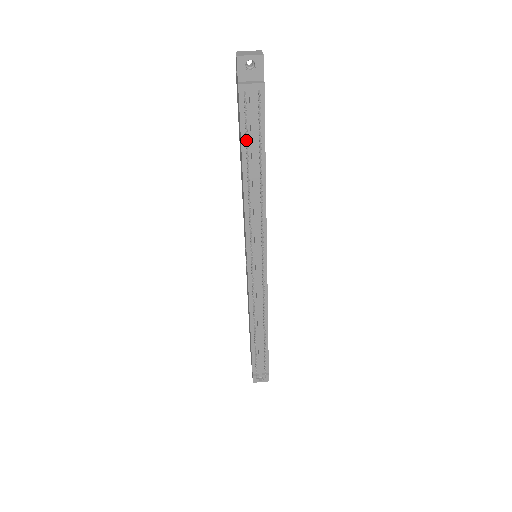
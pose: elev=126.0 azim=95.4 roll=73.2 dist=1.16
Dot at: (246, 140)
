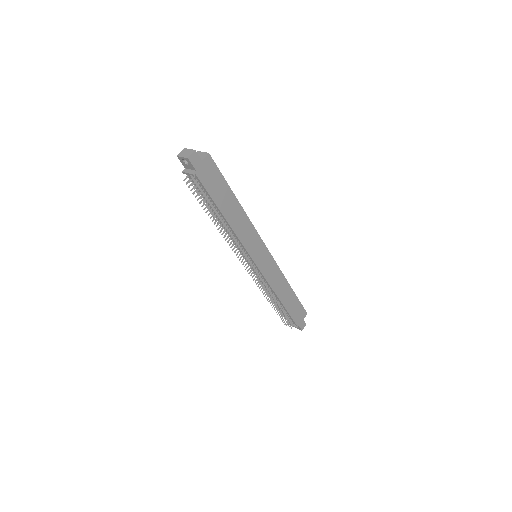
Dot at: (202, 199)
